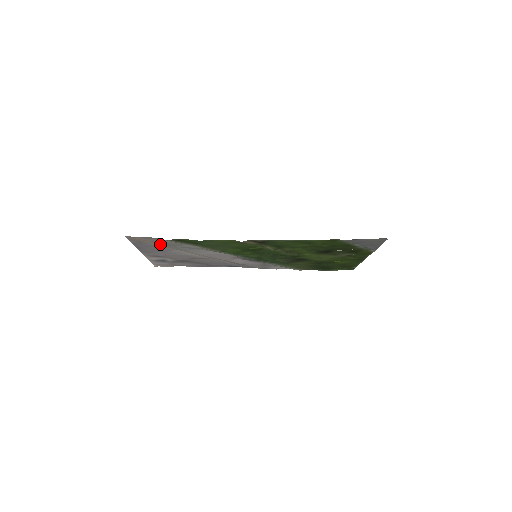
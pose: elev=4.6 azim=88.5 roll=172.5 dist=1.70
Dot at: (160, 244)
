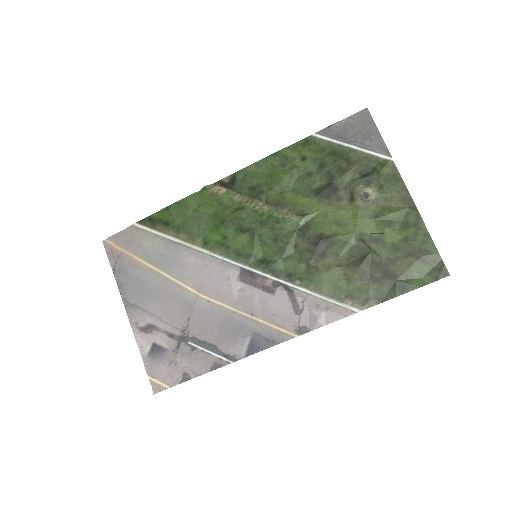
Dot at: (138, 258)
